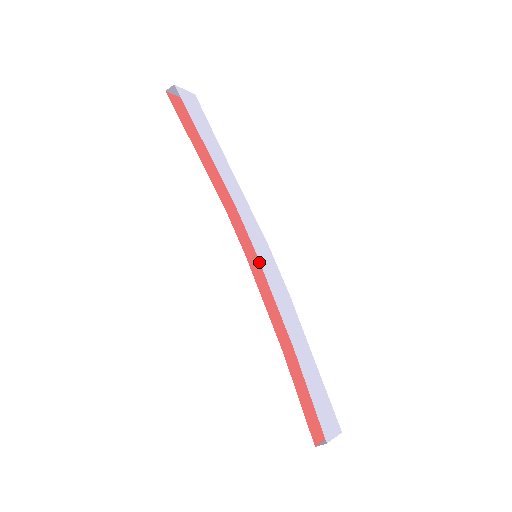
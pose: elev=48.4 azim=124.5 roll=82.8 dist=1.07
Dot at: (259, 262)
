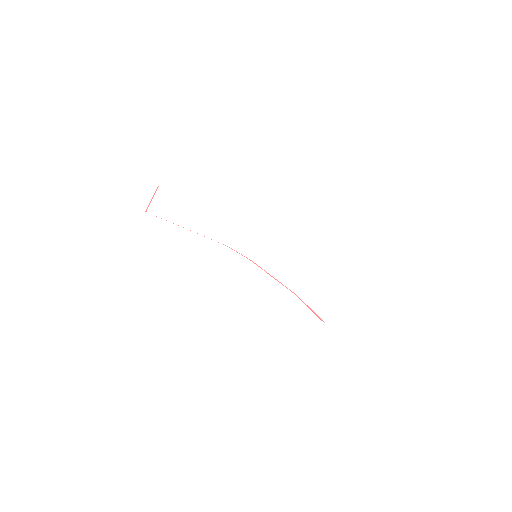
Dot at: occluded
